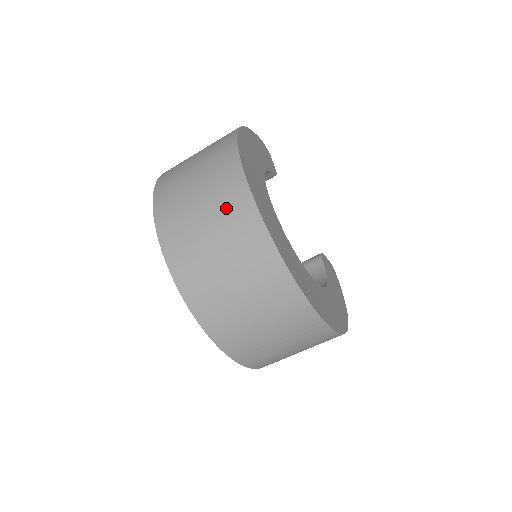
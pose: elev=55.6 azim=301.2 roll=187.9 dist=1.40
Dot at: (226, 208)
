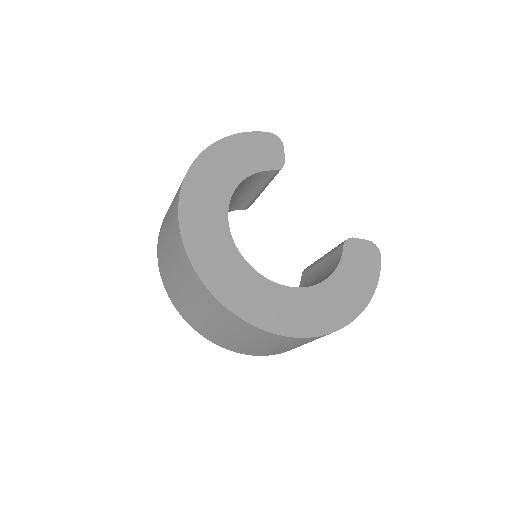
Dot at: (172, 237)
